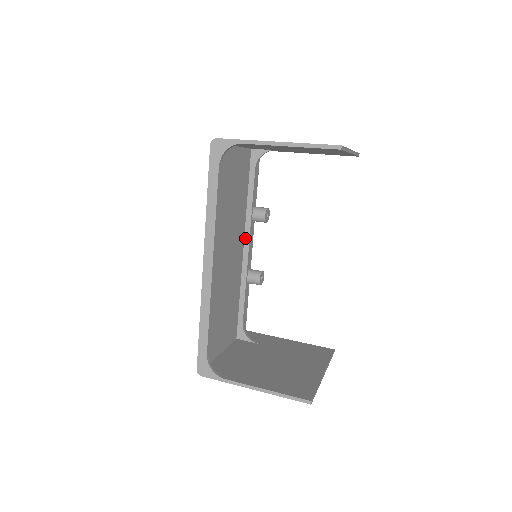
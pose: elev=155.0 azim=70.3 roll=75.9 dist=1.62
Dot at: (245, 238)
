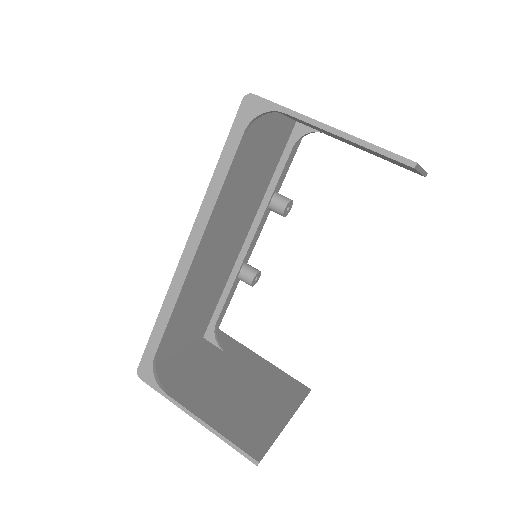
Dot at: (252, 227)
